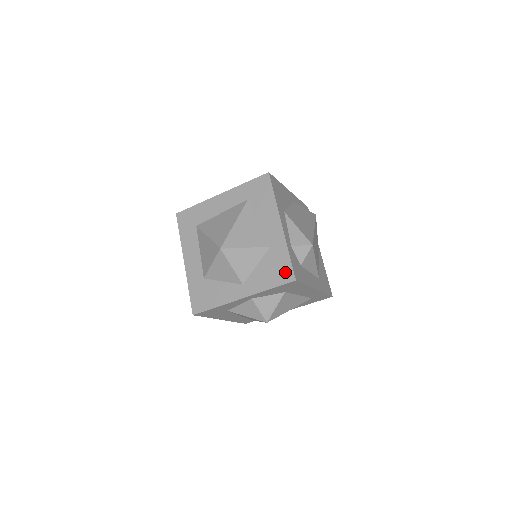
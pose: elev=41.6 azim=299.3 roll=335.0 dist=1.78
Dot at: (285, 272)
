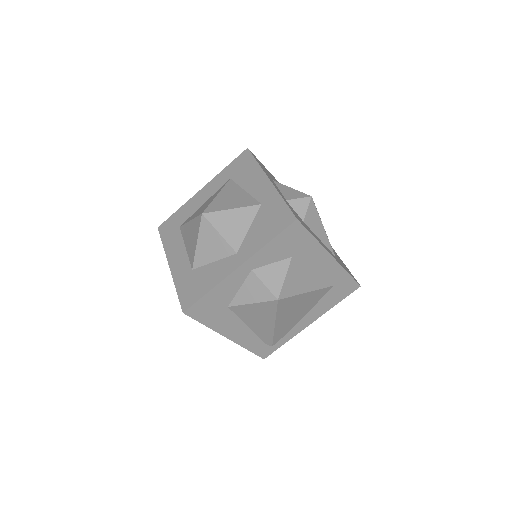
Dot at: (283, 218)
